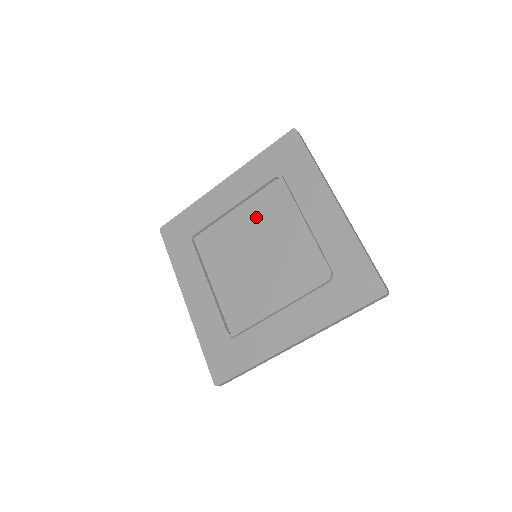
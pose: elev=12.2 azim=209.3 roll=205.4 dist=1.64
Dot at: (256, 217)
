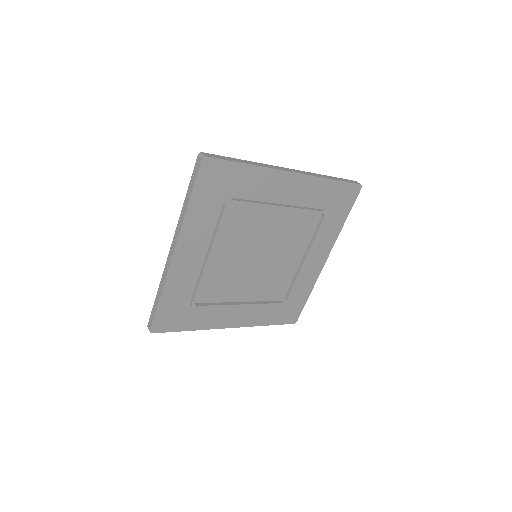
Dot at: (235, 241)
